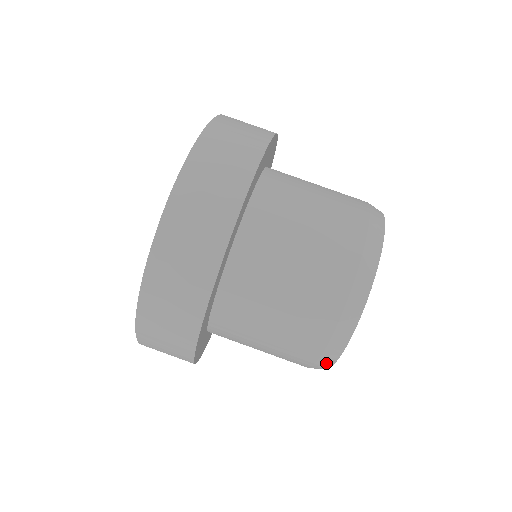
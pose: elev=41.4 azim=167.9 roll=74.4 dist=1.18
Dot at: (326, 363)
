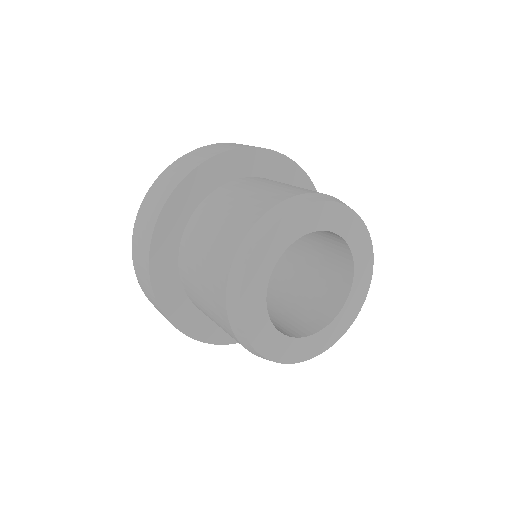
Dot at: (235, 317)
